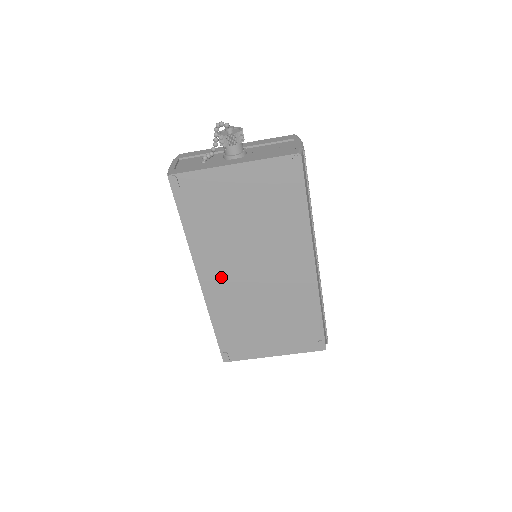
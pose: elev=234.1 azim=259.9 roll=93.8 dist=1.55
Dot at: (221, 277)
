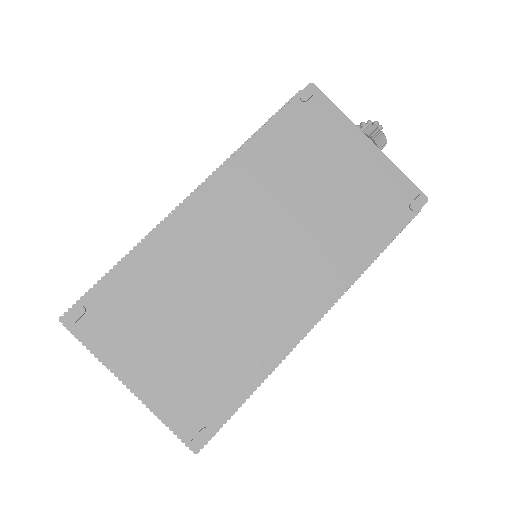
Dot at: (220, 216)
